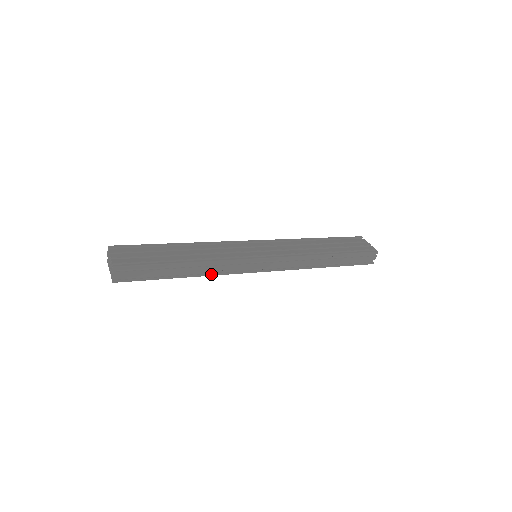
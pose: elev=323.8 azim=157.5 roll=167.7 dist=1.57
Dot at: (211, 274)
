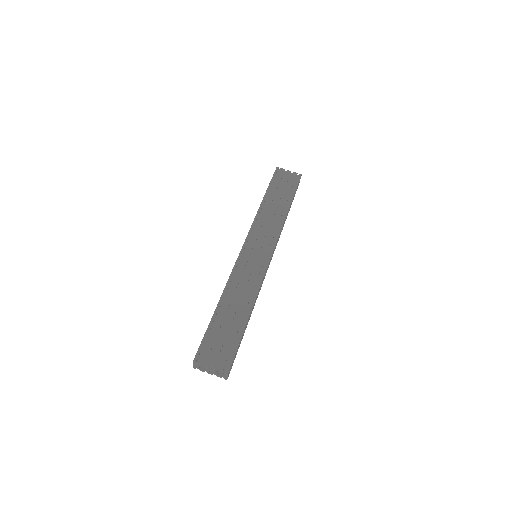
Dot at: (255, 302)
